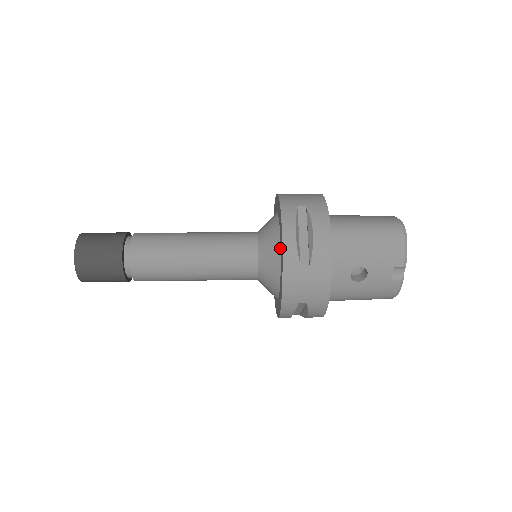
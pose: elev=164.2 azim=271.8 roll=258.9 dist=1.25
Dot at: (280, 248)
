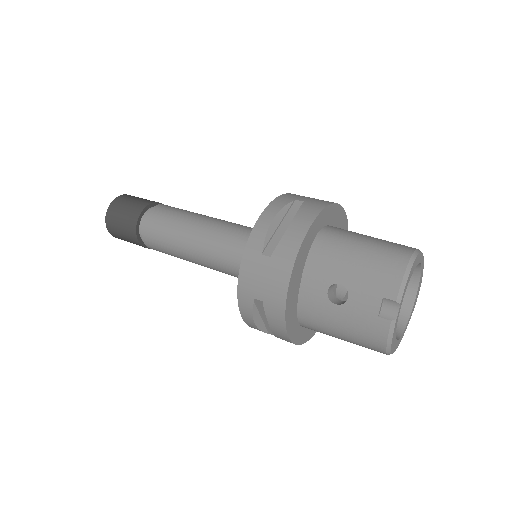
Dot at: occluded
